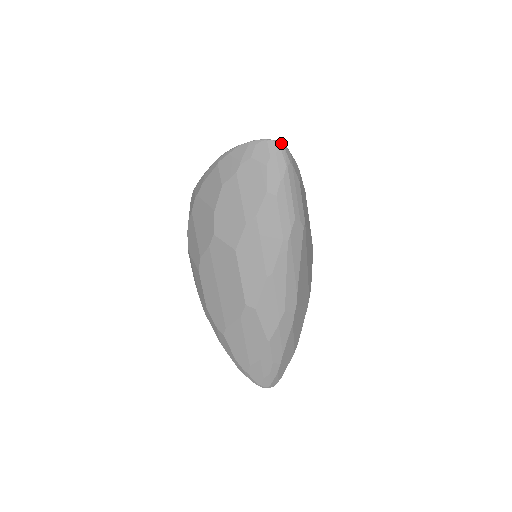
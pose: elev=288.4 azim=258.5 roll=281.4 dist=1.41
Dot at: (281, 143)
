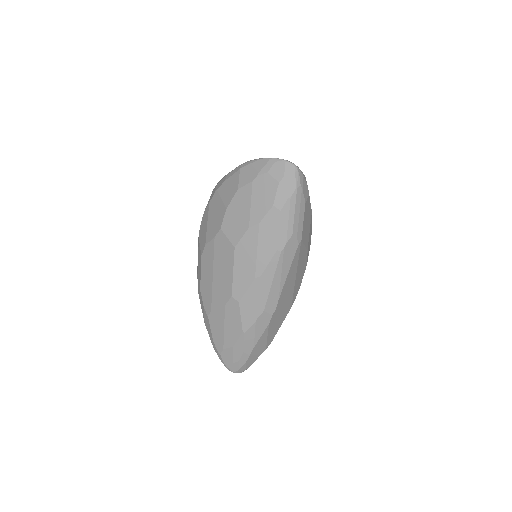
Dot at: (297, 167)
